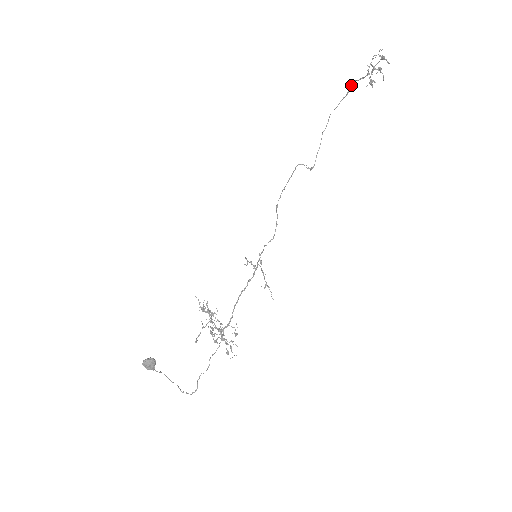
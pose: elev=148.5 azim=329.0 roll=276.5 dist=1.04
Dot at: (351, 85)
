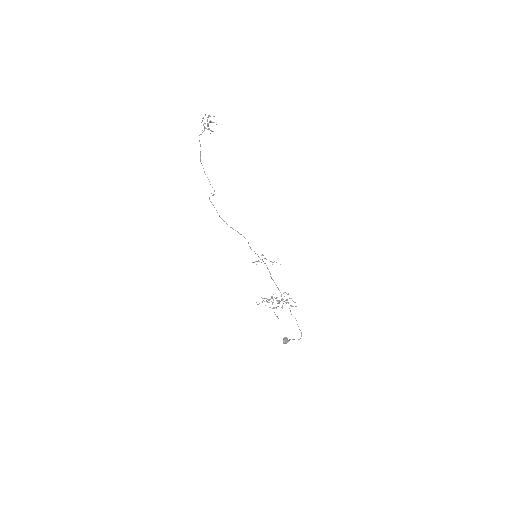
Dot at: occluded
